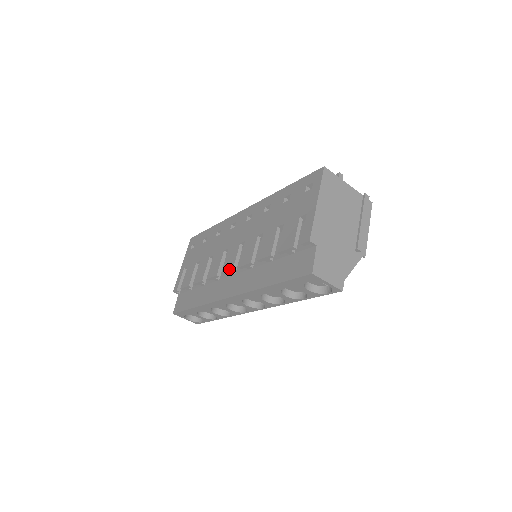
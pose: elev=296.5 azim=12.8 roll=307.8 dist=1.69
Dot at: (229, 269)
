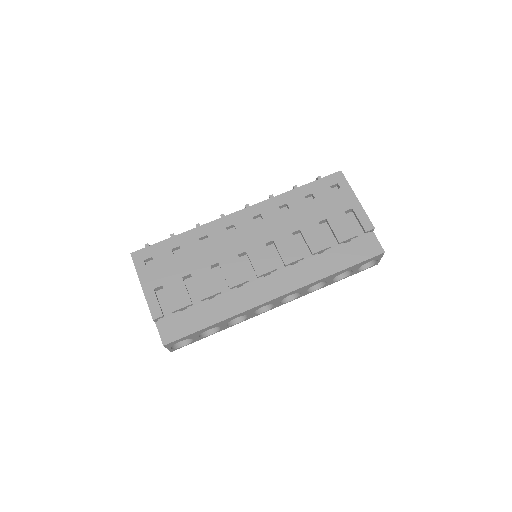
Dot at: (270, 270)
